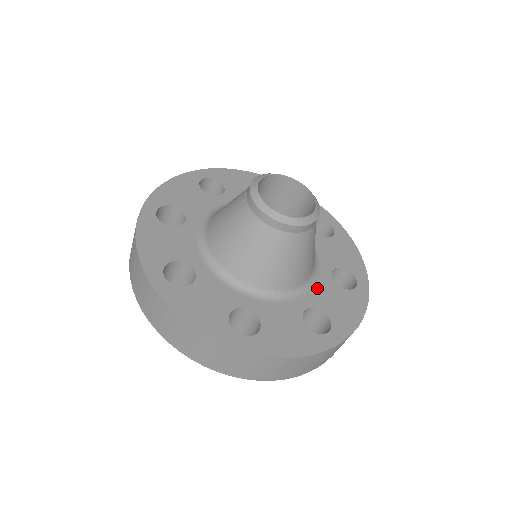
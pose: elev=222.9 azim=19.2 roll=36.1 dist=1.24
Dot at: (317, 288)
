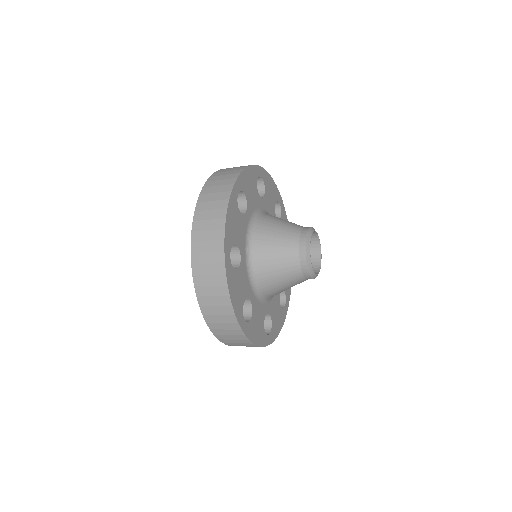
Dot at: occluded
